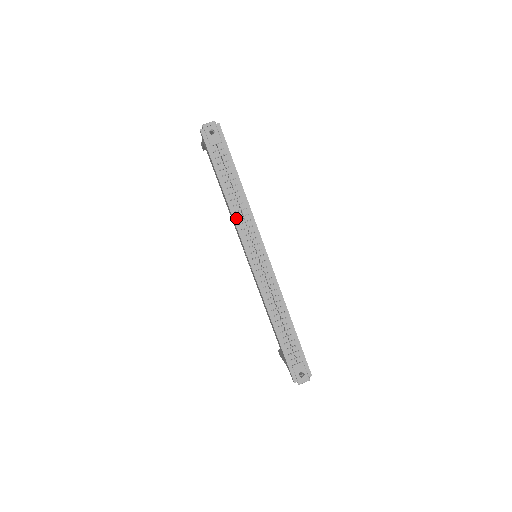
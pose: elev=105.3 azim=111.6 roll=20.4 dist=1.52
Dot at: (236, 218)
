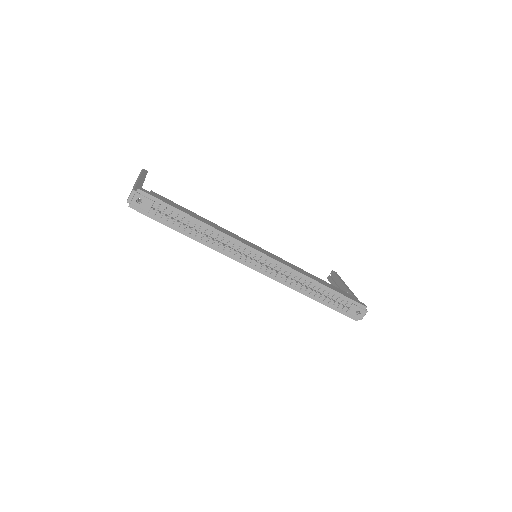
Dot at: (217, 248)
